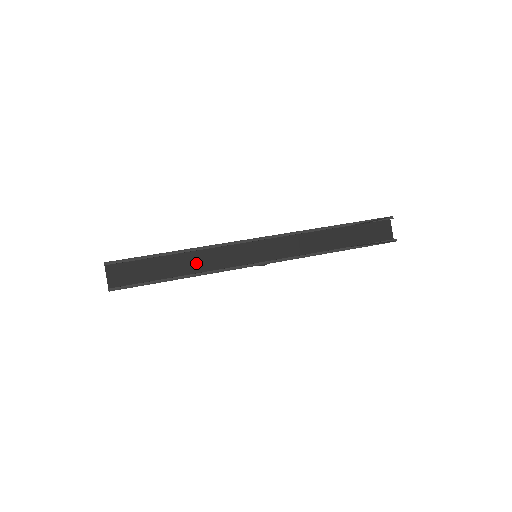
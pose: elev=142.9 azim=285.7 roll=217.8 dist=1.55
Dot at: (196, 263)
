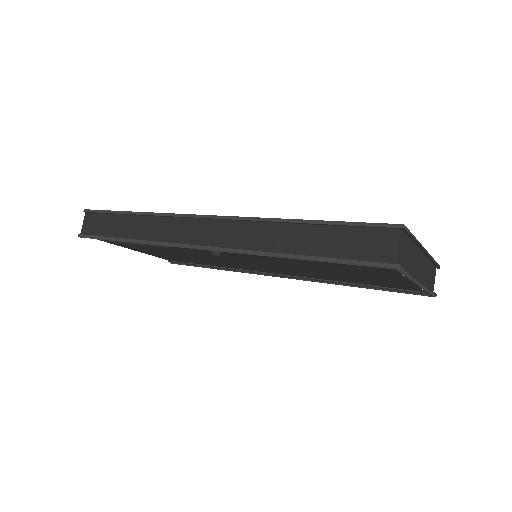
Dot at: (145, 229)
